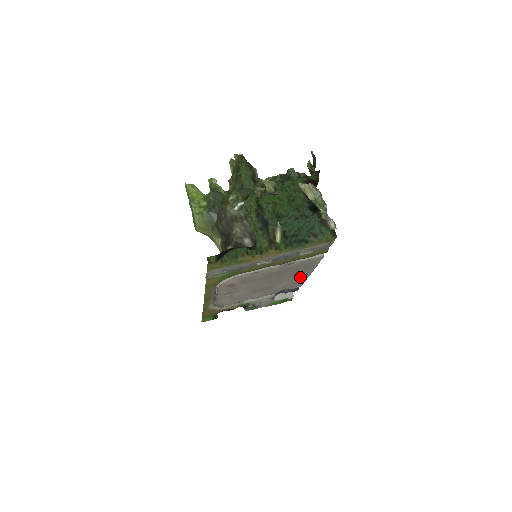
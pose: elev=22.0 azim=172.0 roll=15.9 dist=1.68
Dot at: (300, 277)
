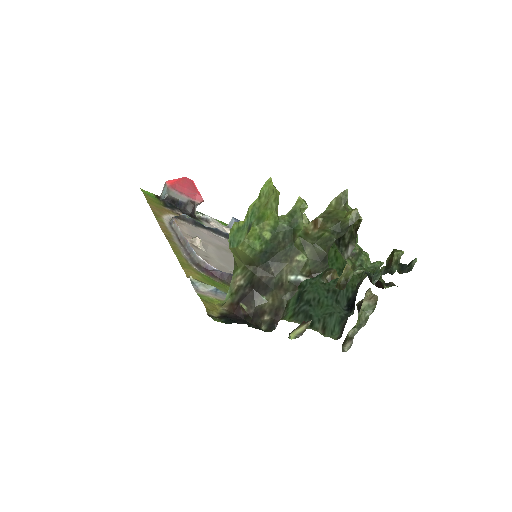
Dot at: occluded
